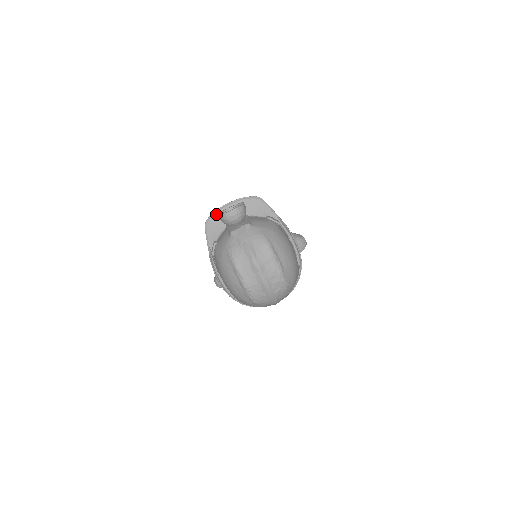
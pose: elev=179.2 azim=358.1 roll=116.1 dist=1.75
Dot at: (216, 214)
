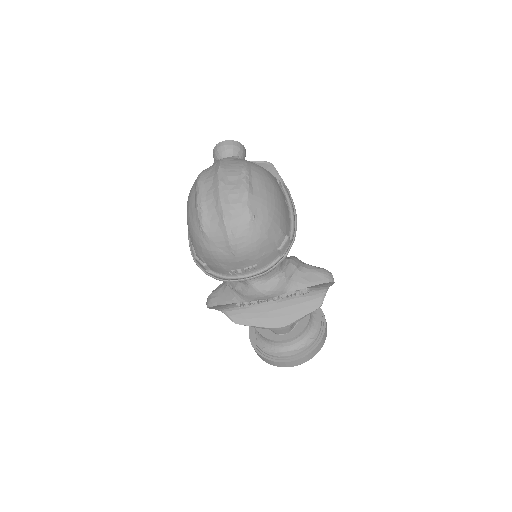
Dot at: occluded
